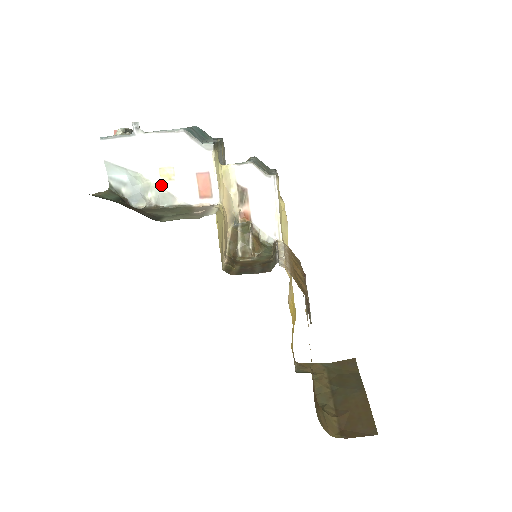
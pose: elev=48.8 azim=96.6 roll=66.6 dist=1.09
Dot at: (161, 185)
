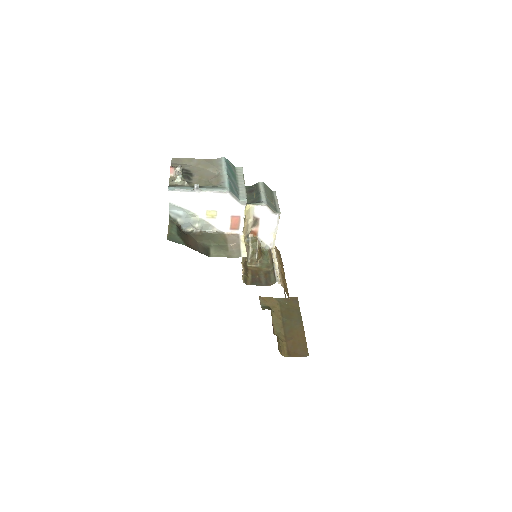
Dot at: (206, 220)
